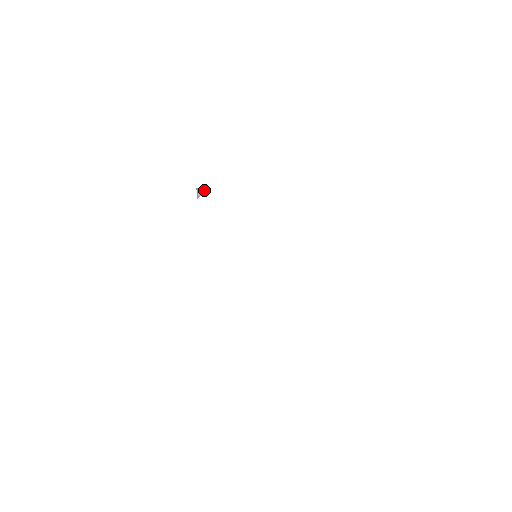
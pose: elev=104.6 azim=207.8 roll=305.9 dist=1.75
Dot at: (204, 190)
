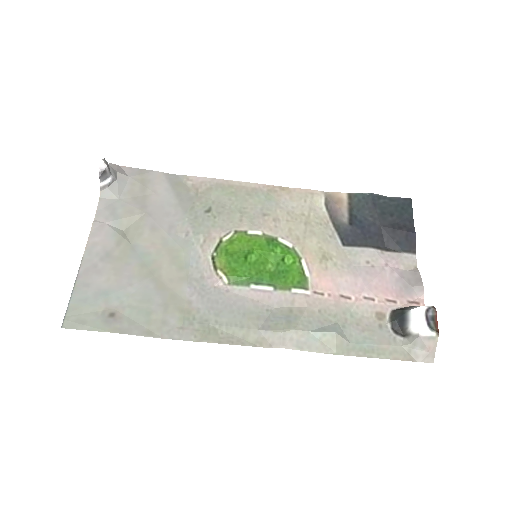
Dot at: (101, 171)
